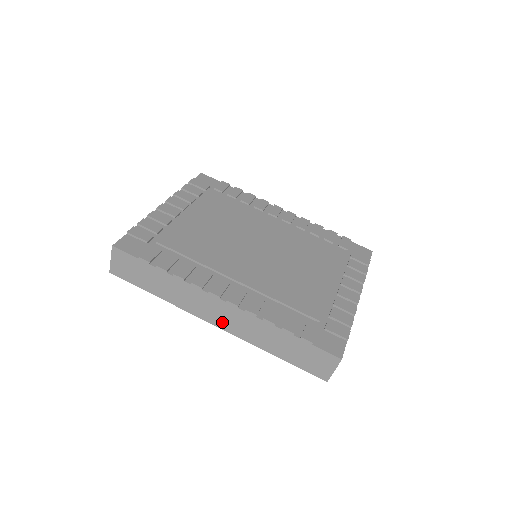
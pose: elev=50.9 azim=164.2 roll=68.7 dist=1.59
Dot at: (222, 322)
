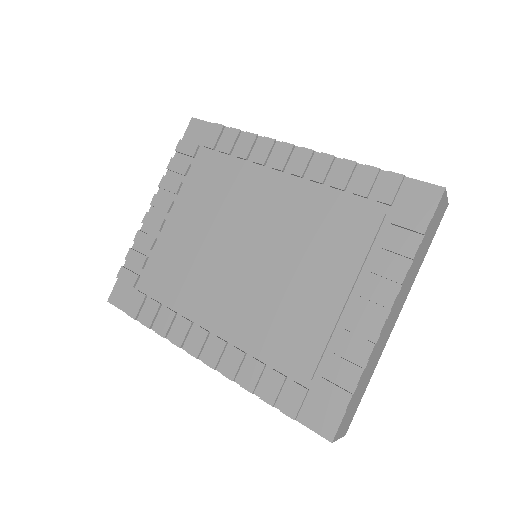
Dot at: occluded
